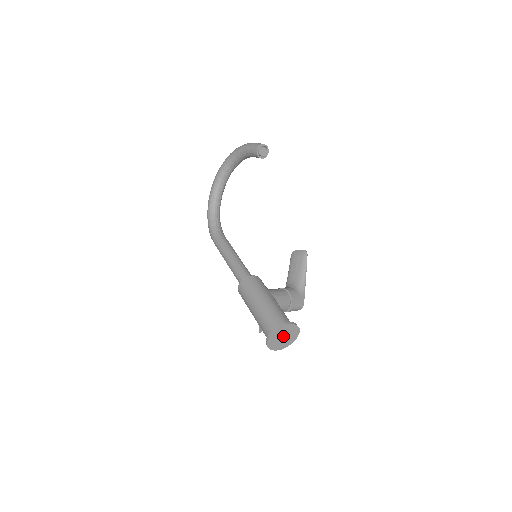
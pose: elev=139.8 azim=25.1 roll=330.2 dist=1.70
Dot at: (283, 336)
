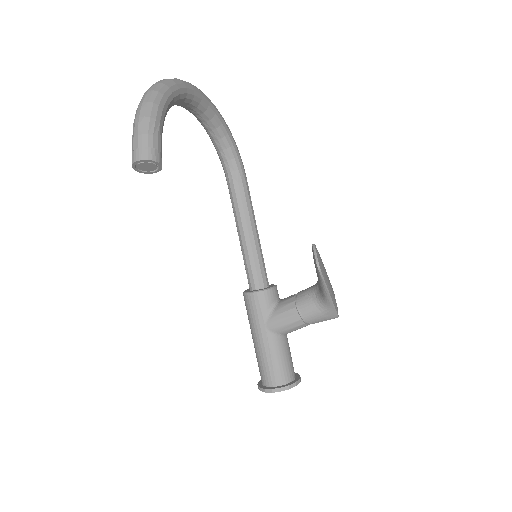
Dot at: occluded
